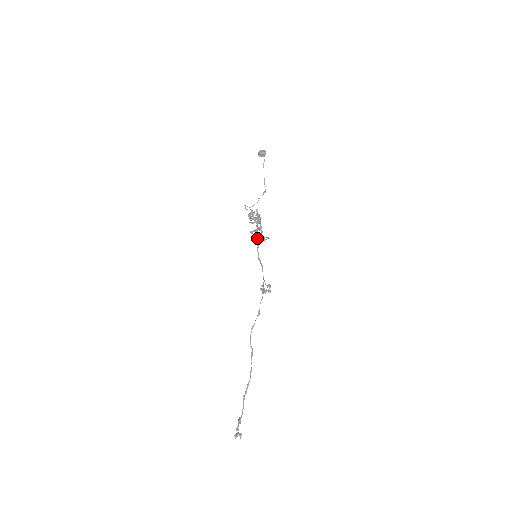
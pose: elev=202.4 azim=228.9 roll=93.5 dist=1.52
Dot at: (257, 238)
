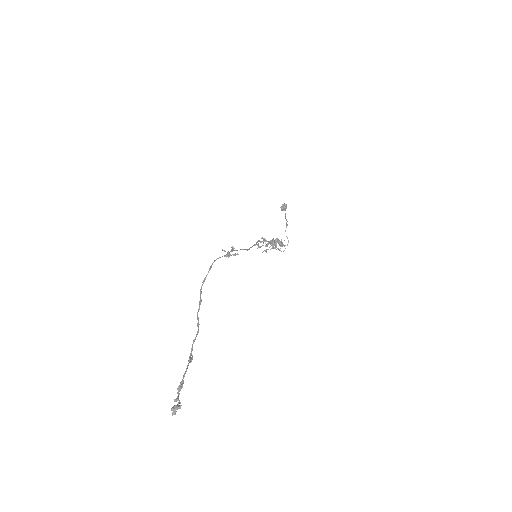
Dot at: (256, 243)
